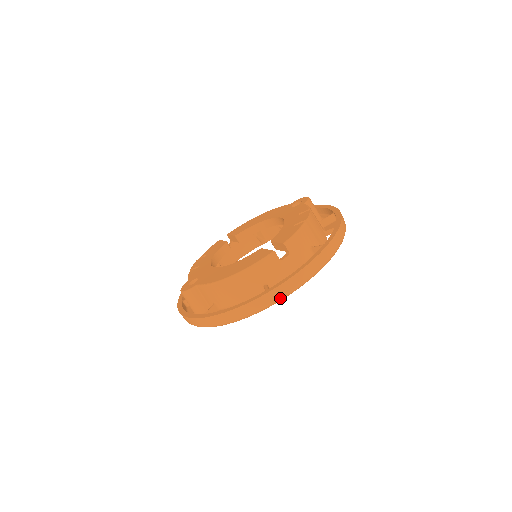
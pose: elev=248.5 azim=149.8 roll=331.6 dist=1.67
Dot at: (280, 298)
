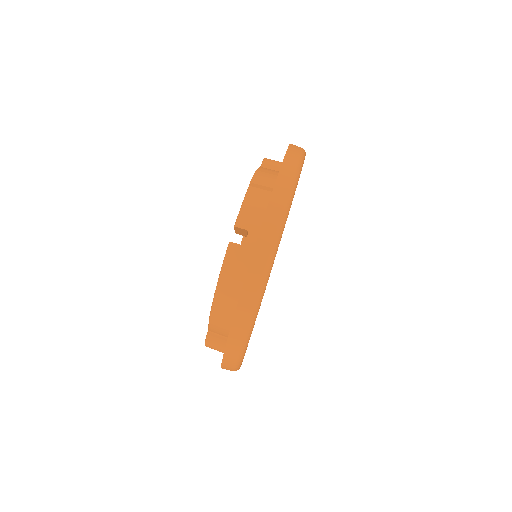
Dot at: (260, 286)
